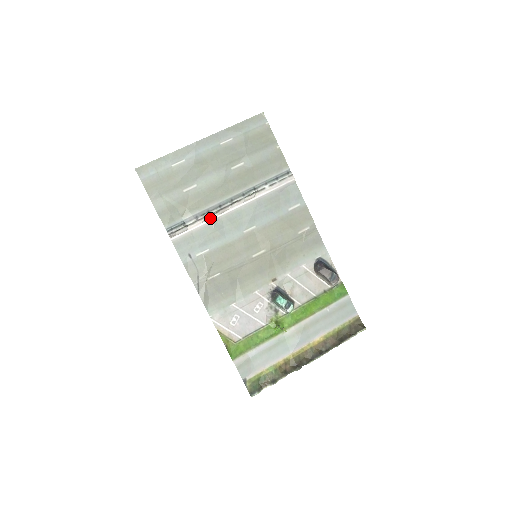
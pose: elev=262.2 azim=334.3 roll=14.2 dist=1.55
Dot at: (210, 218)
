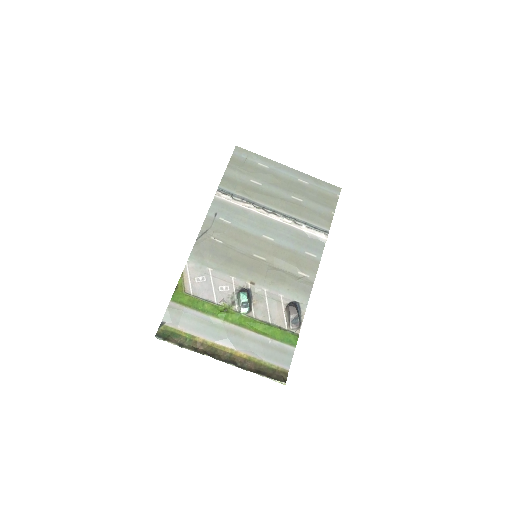
Dot at: (251, 208)
